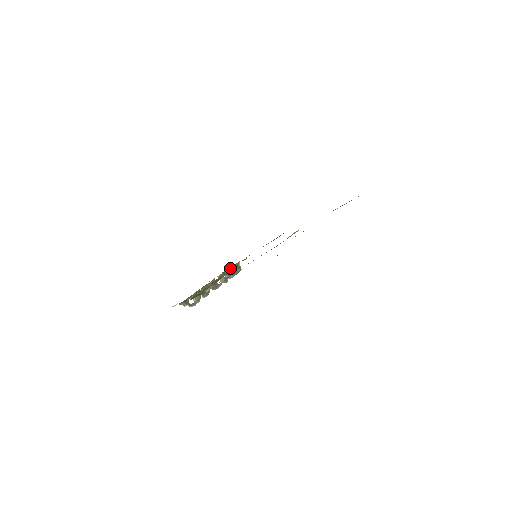
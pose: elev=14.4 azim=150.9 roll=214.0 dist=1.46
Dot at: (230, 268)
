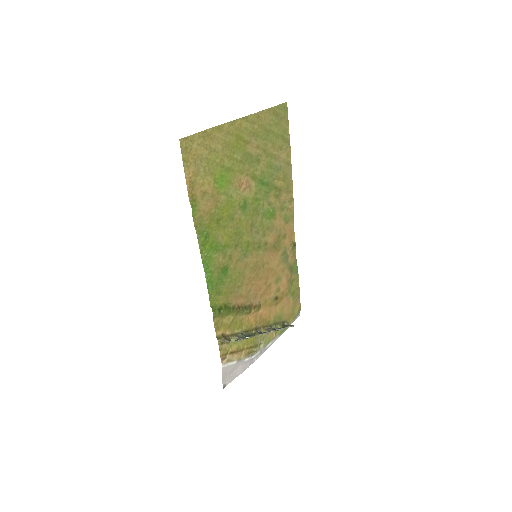
Dot at: (278, 325)
